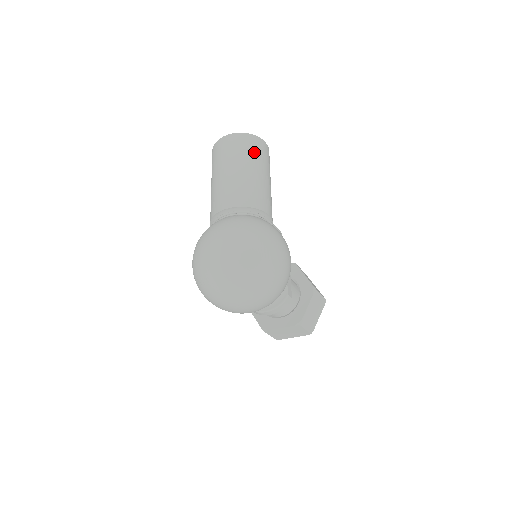
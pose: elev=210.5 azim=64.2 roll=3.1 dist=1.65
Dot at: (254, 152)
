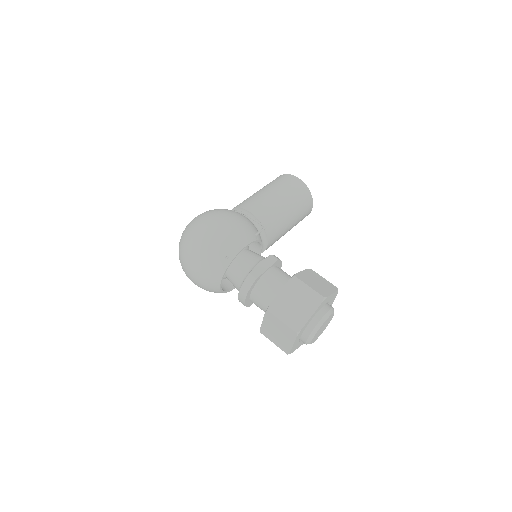
Dot at: (274, 182)
